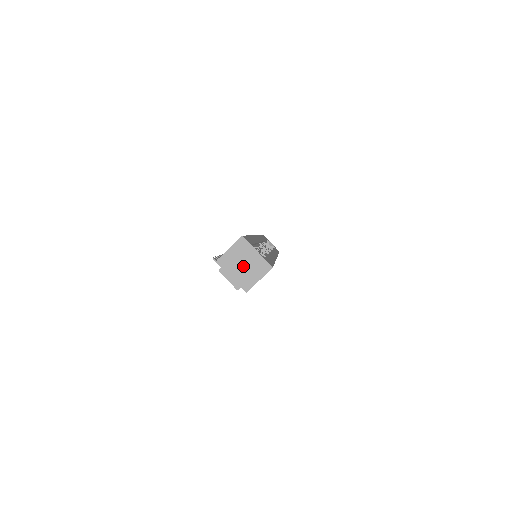
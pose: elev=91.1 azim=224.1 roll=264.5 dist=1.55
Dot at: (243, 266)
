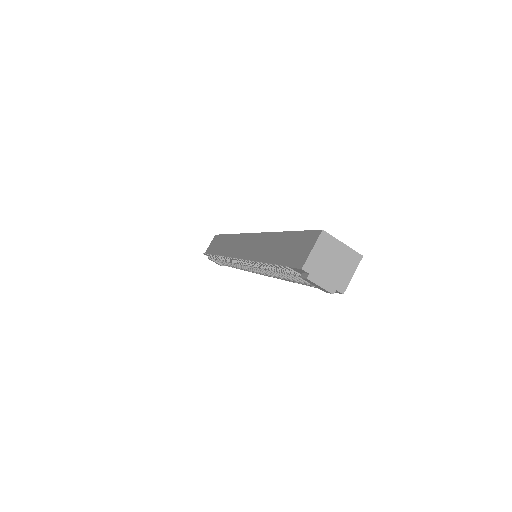
Dot at: (332, 265)
